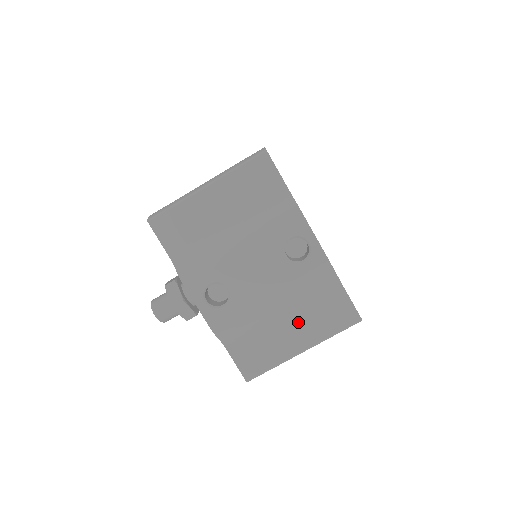
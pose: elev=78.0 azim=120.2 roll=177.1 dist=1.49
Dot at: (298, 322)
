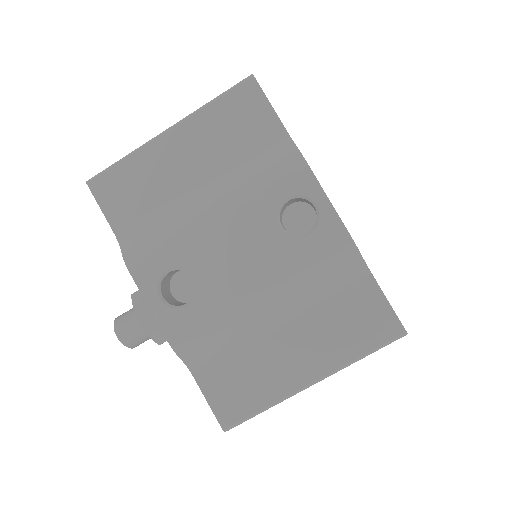
Dot at: (303, 334)
